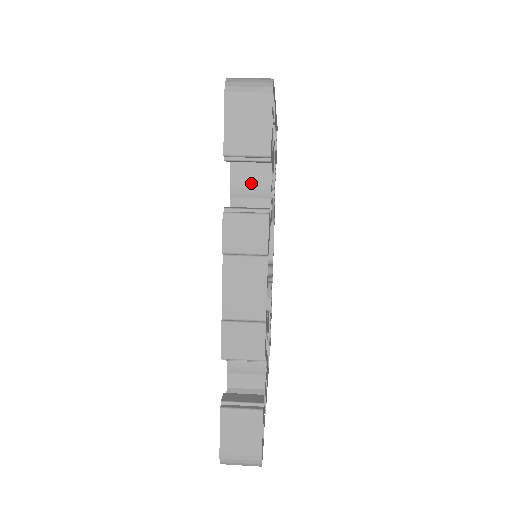
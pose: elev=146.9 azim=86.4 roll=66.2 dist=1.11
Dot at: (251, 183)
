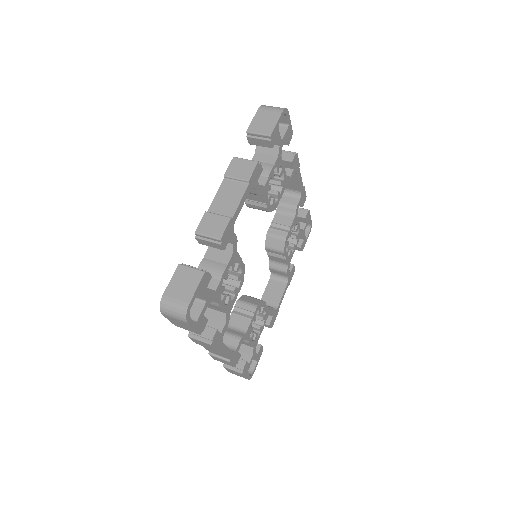
Dot at: occluded
